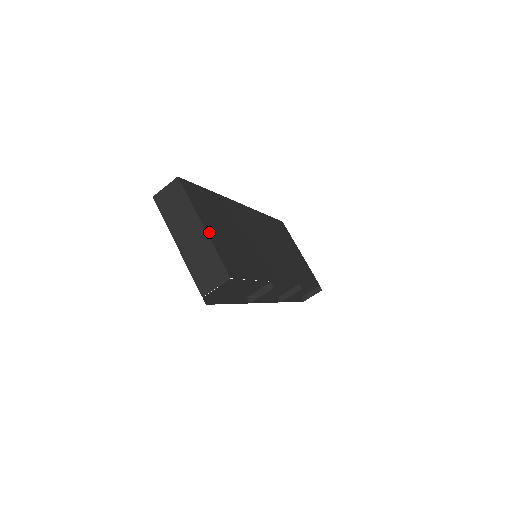
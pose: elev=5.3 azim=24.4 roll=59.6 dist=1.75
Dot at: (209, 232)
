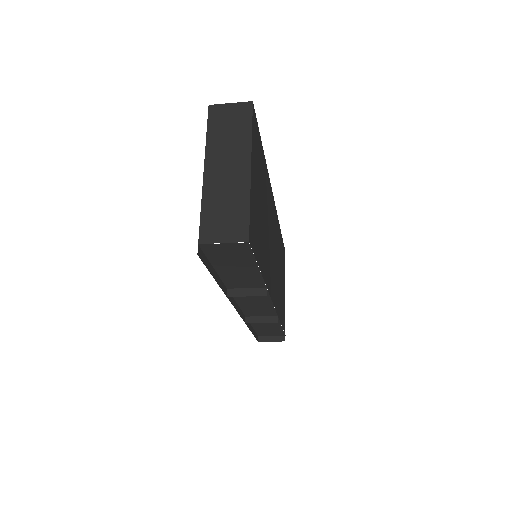
Dot at: (252, 179)
